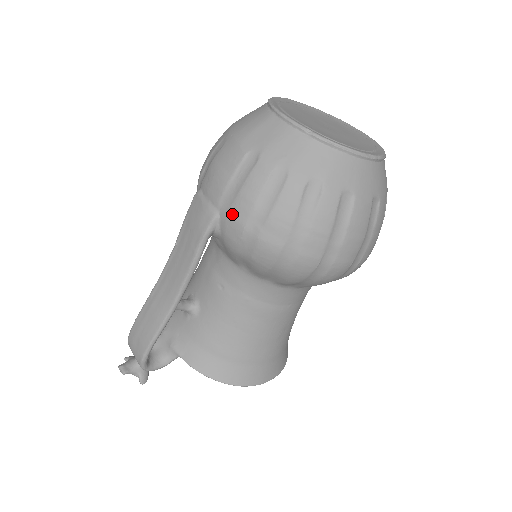
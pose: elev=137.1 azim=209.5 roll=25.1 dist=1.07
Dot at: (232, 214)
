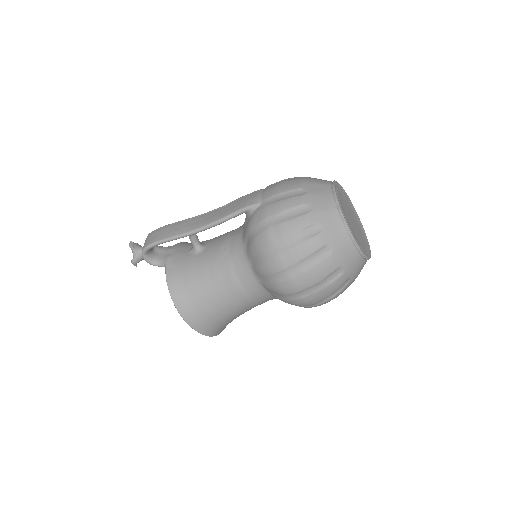
Dot at: (266, 208)
